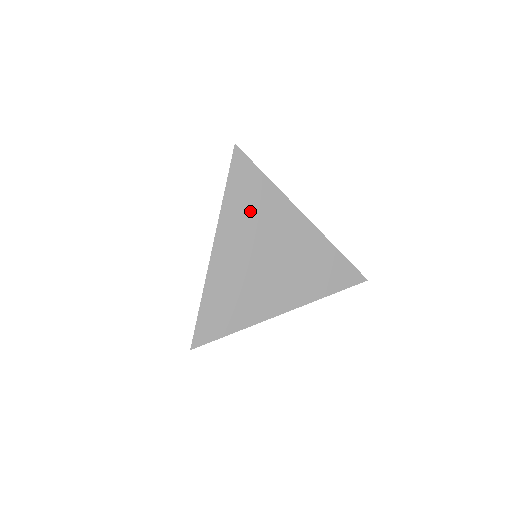
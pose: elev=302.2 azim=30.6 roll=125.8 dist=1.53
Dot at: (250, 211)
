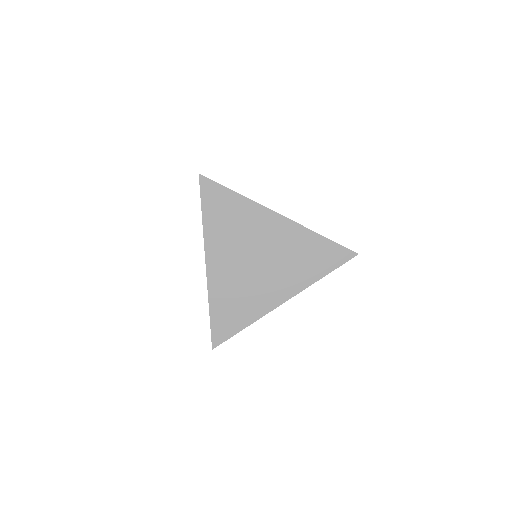
Dot at: (229, 225)
